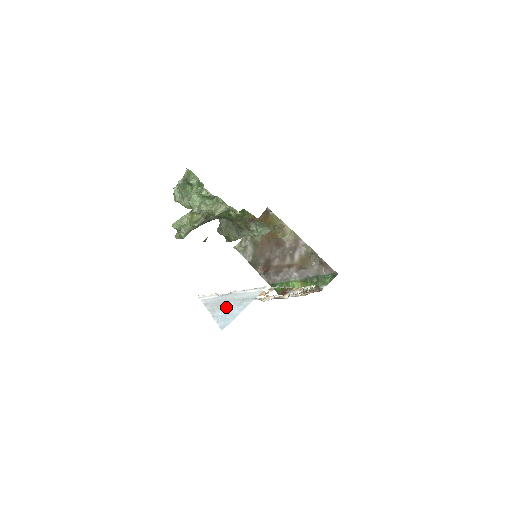
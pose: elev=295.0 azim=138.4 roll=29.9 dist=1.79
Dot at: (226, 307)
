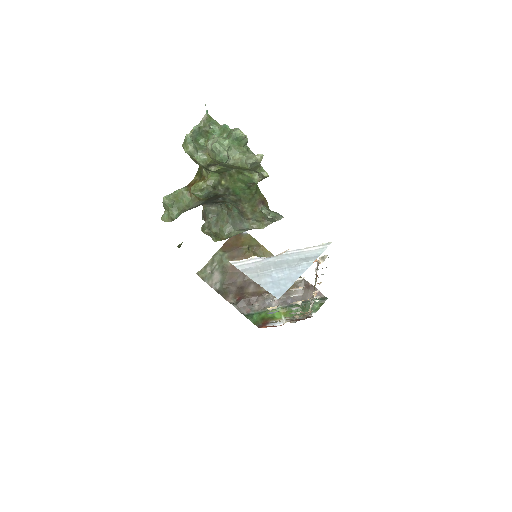
Dot at: (277, 270)
